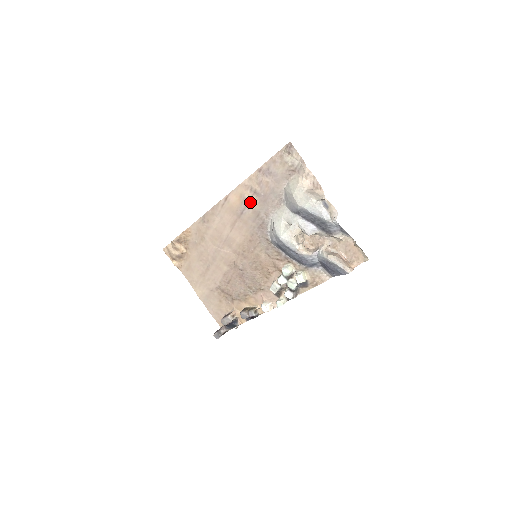
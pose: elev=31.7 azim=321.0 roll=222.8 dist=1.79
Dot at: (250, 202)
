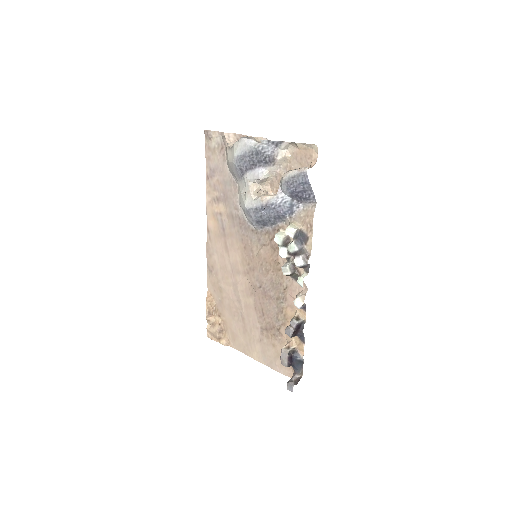
Dot at: (221, 212)
